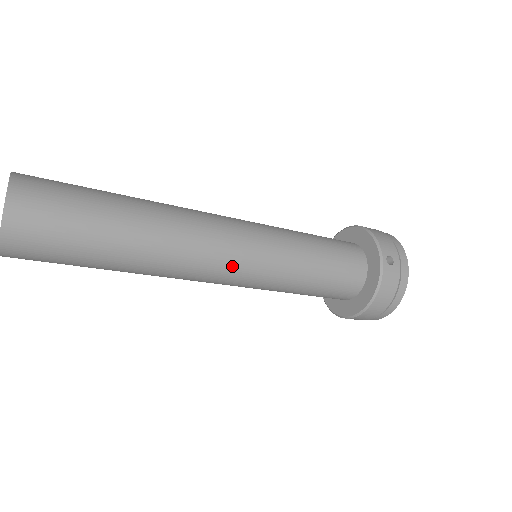
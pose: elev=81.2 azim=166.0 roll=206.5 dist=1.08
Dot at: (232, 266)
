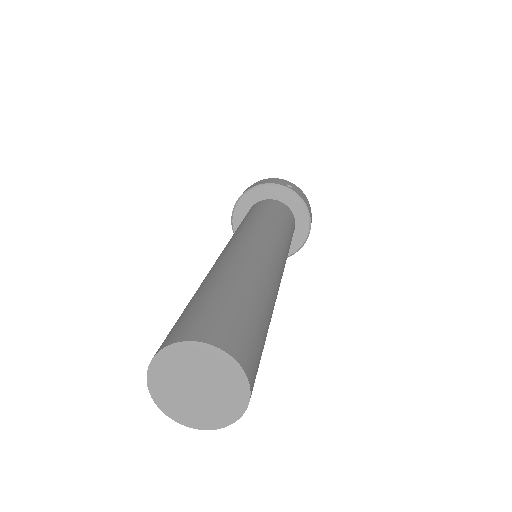
Dot at: (280, 261)
